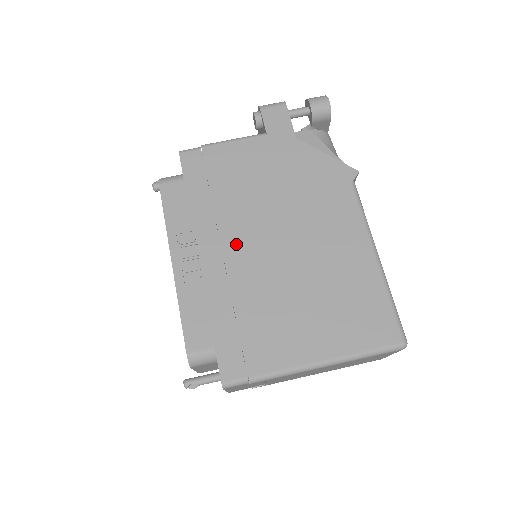
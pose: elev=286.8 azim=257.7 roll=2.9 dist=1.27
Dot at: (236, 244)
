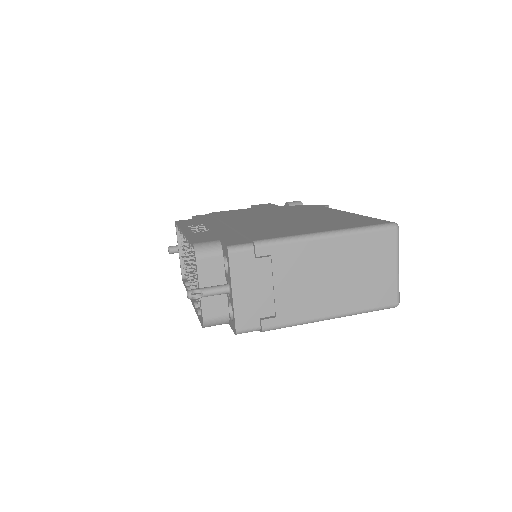
Dot at: (237, 222)
